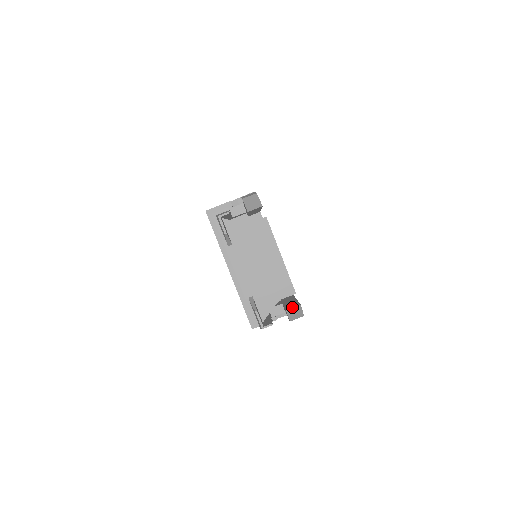
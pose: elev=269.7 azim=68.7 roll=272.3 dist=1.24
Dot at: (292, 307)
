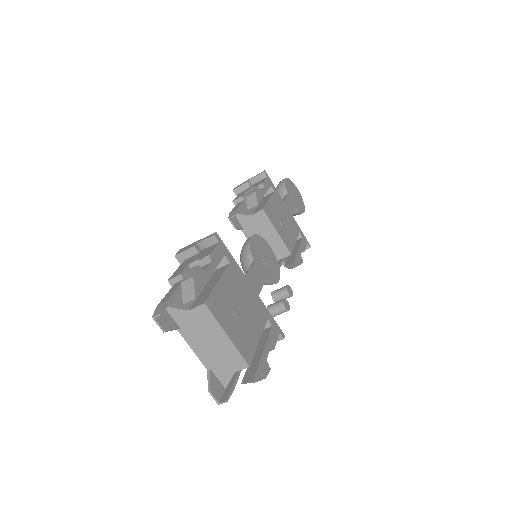
Dot at: (247, 380)
